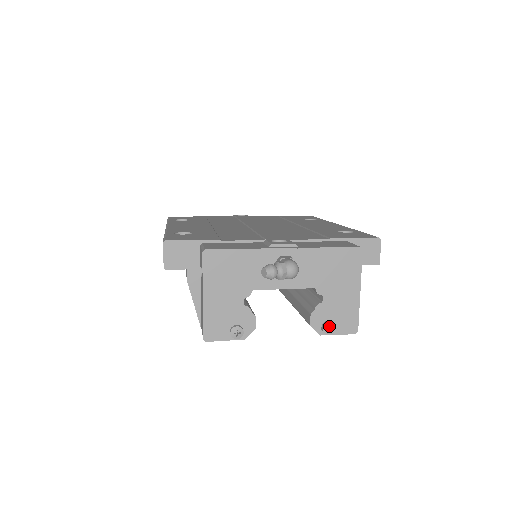
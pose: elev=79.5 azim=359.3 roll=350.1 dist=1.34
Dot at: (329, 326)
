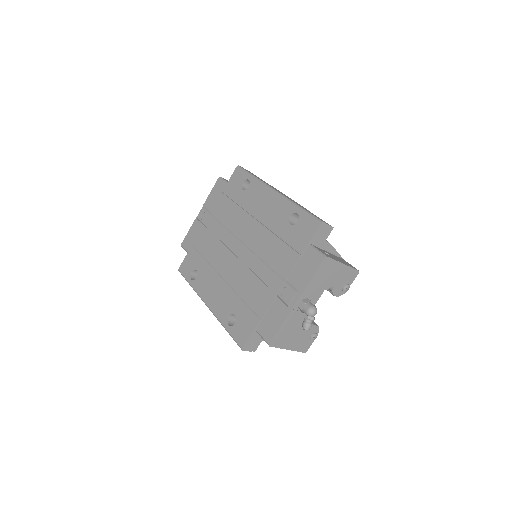
Dot at: (346, 288)
